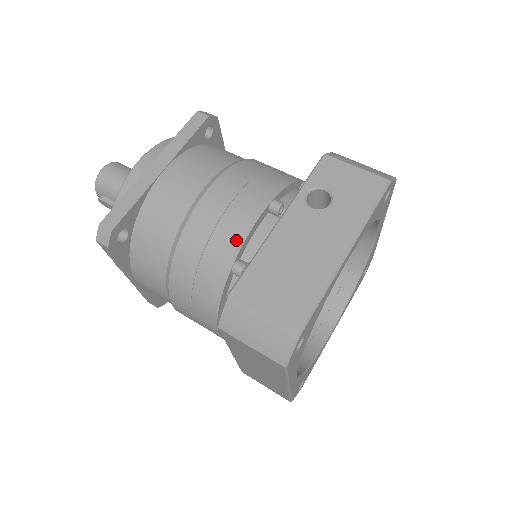
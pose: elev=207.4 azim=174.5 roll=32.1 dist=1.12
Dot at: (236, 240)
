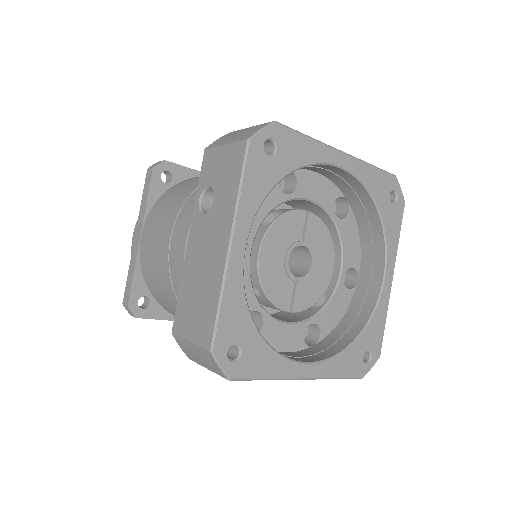
Dot at: (181, 273)
